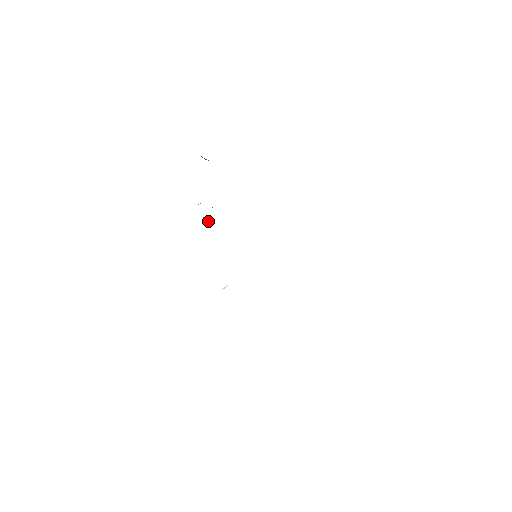
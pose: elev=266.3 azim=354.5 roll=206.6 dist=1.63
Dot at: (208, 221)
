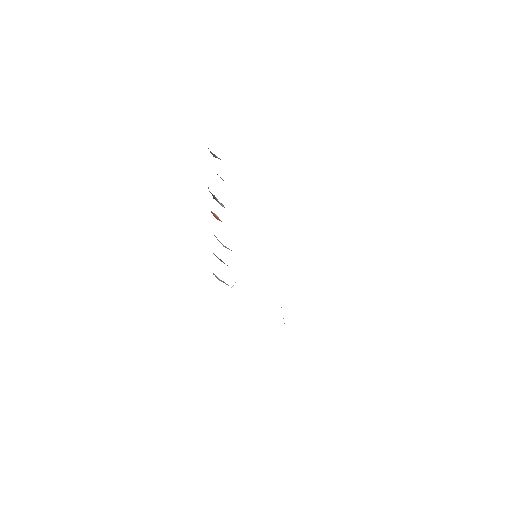
Dot at: (218, 218)
